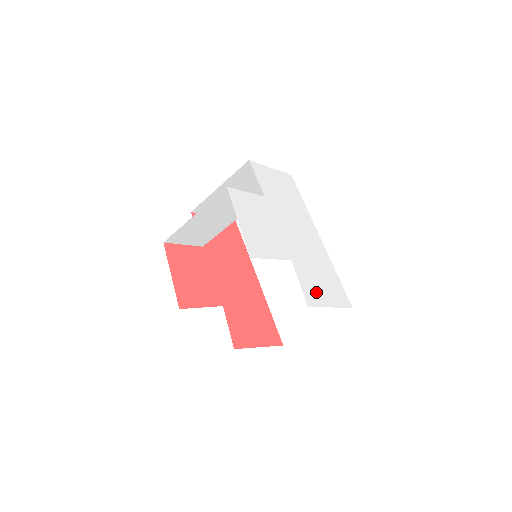
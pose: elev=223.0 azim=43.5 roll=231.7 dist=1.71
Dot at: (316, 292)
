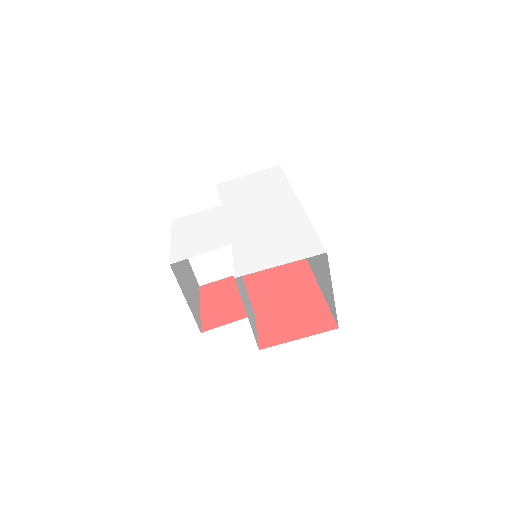
Dot at: (258, 259)
